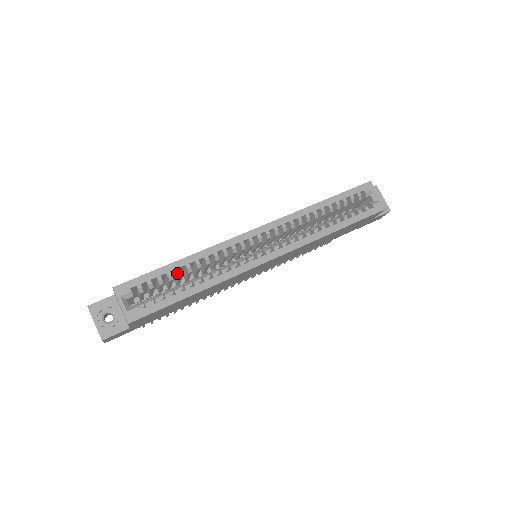
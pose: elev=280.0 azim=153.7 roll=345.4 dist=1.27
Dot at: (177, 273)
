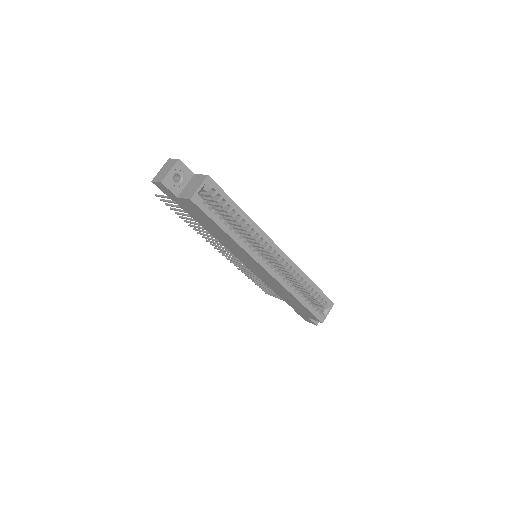
Dot at: (234, 213)
